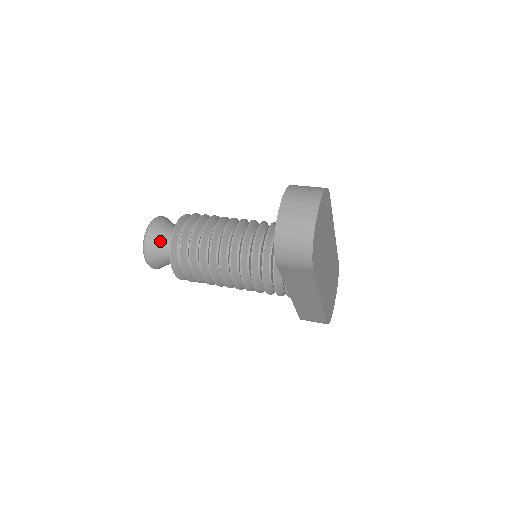
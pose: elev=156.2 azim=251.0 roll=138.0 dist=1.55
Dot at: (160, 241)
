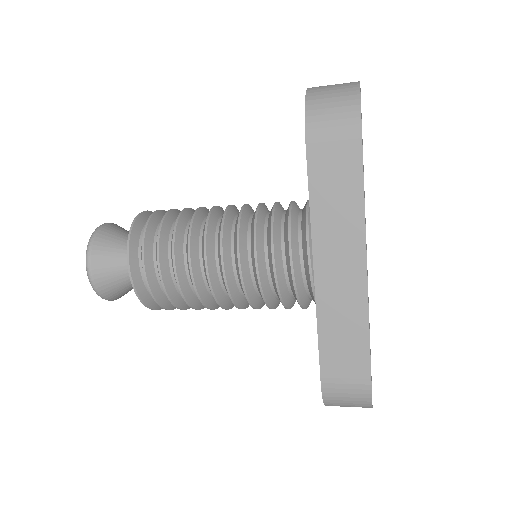
Dot at: (118, 235)
